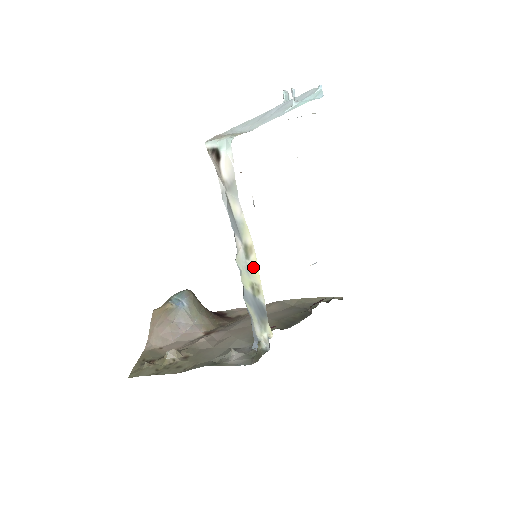
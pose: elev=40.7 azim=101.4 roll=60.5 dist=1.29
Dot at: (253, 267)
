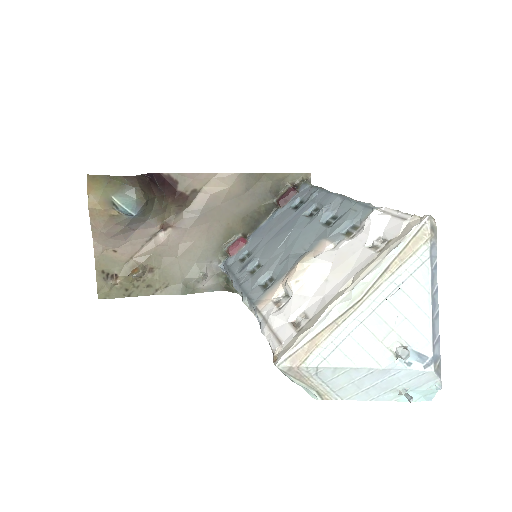
Dot at: occluded
